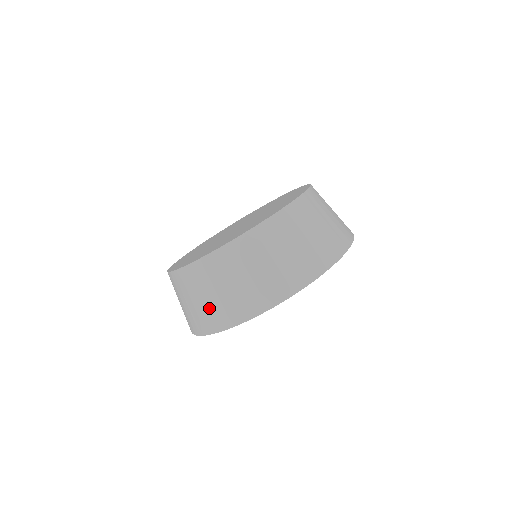
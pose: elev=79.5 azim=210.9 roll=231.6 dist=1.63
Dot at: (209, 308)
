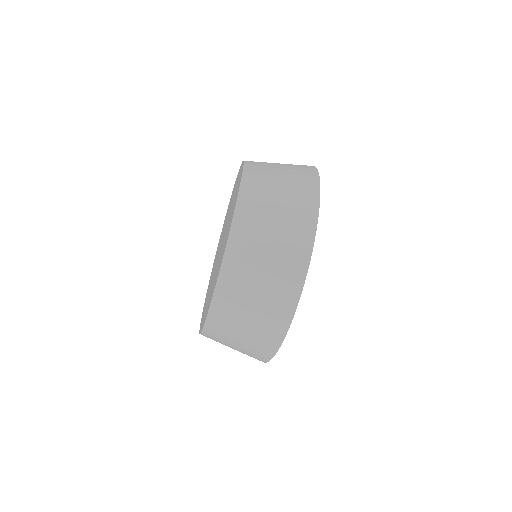
Dot at: occluded
